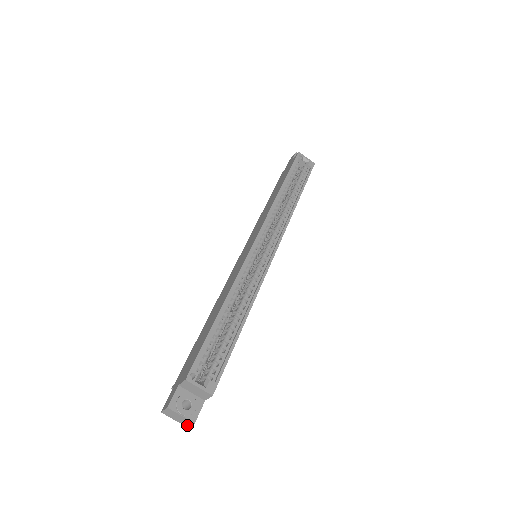
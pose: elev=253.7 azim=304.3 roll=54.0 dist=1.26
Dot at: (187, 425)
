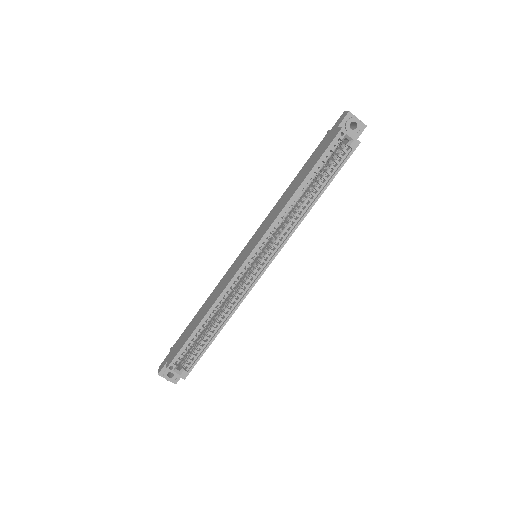
Dot at: occluded
